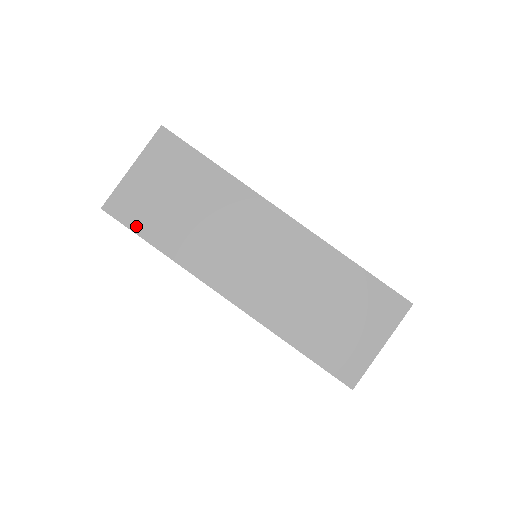
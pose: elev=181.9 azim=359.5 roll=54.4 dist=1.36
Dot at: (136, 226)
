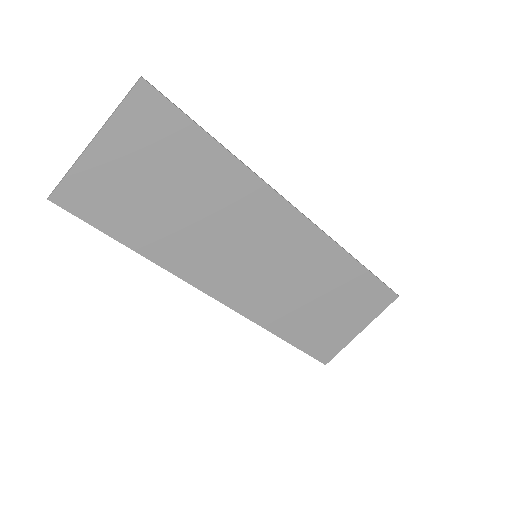
Dot at: (104, 223)
